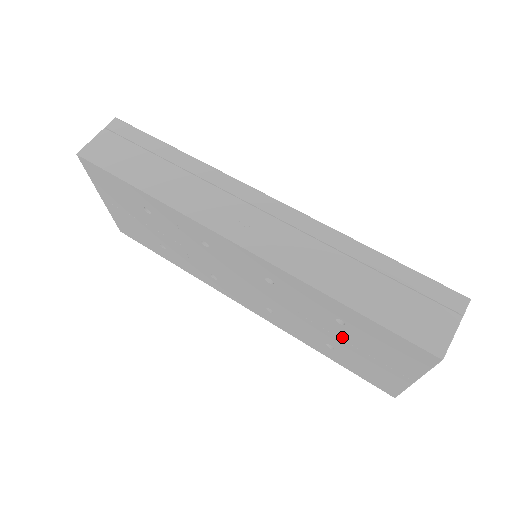
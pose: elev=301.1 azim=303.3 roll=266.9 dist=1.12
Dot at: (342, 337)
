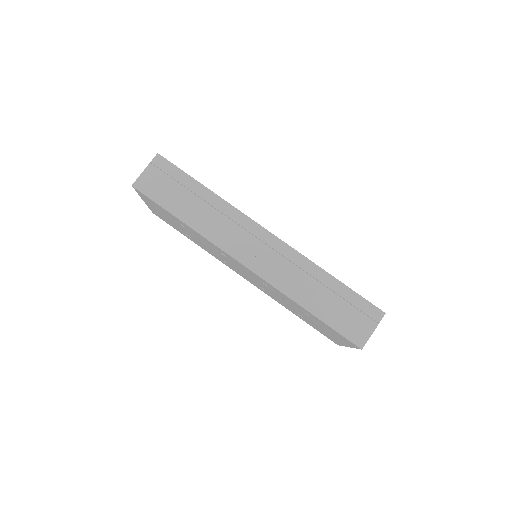
Dot at: (308, 318)
